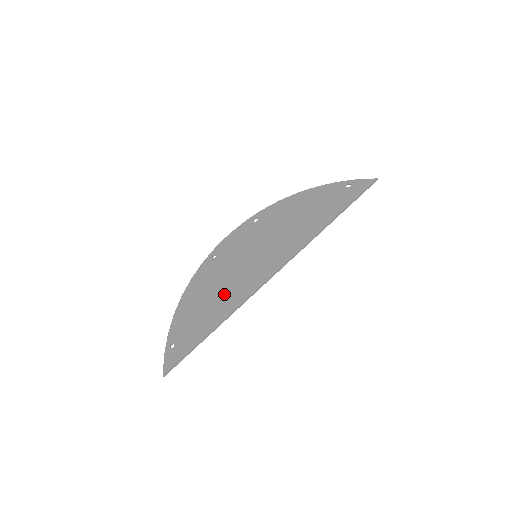
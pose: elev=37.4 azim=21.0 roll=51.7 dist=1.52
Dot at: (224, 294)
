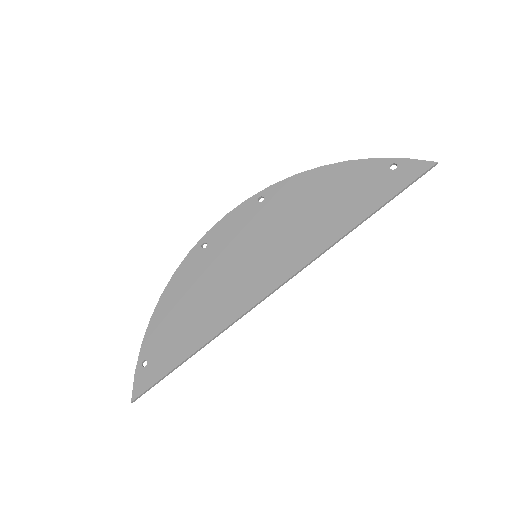
Dot at: (211, 305)
